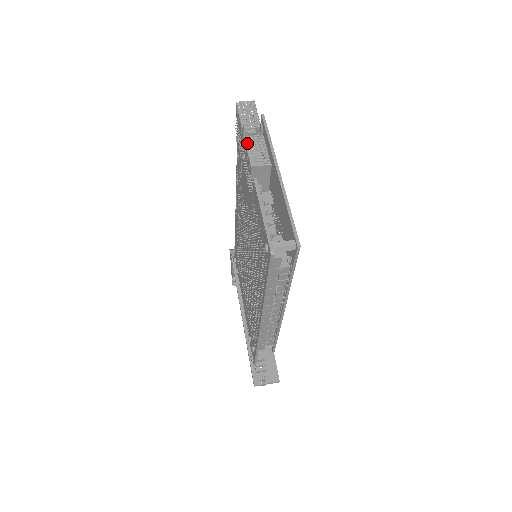
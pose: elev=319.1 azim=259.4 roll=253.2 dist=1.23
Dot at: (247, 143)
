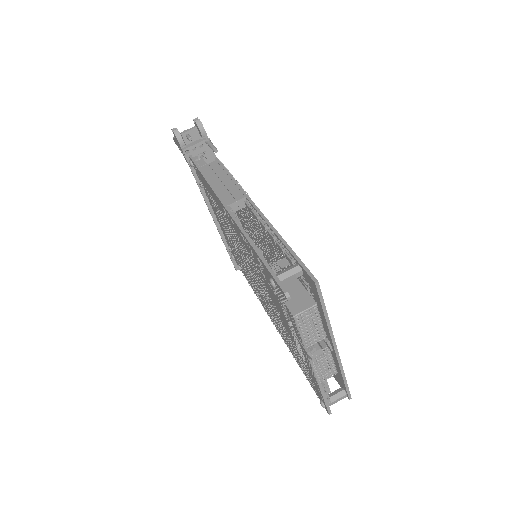
Dot at: (313, 364)
